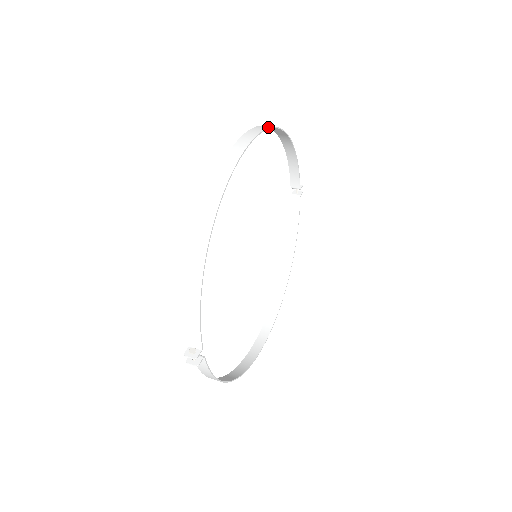
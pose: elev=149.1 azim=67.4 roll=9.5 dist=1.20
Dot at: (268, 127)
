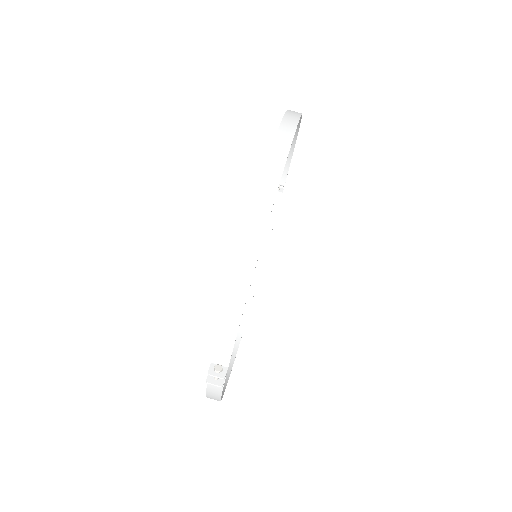
Dot at: (300, 113)
